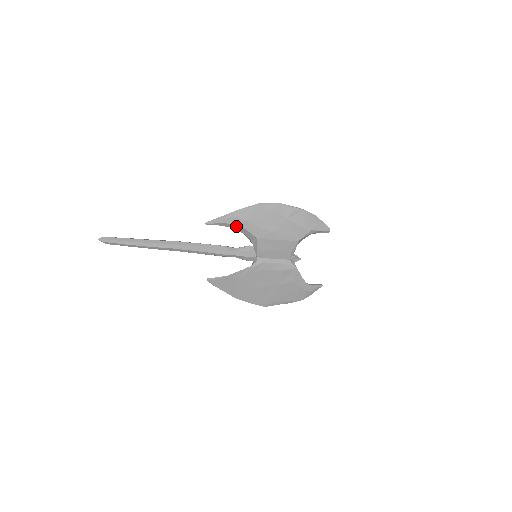
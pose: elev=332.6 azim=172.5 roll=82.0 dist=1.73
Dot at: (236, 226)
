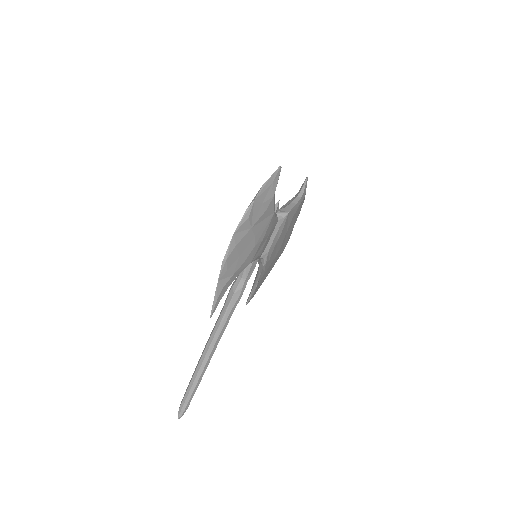
Dot at: (229, 285)
